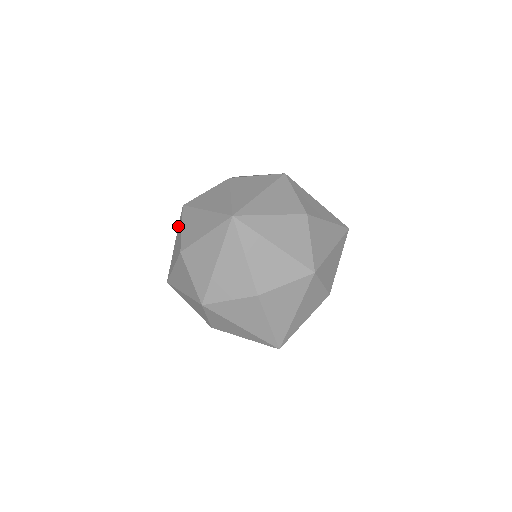
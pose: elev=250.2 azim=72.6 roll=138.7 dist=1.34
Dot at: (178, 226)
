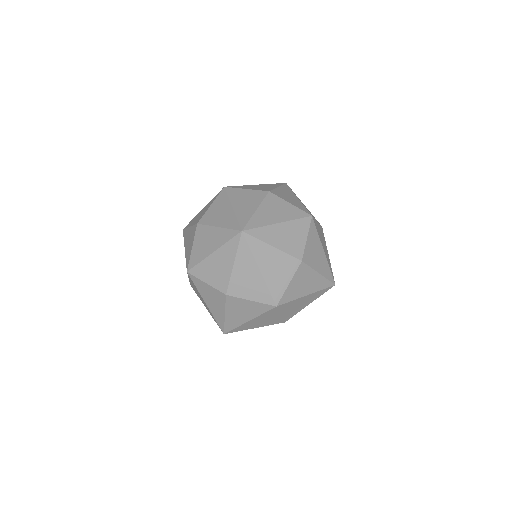
Dot at: occluded
